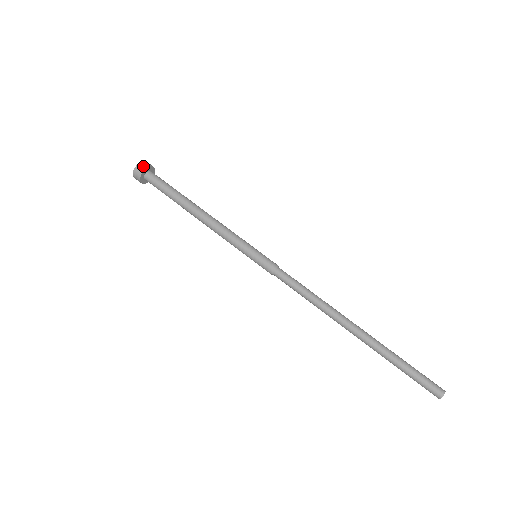
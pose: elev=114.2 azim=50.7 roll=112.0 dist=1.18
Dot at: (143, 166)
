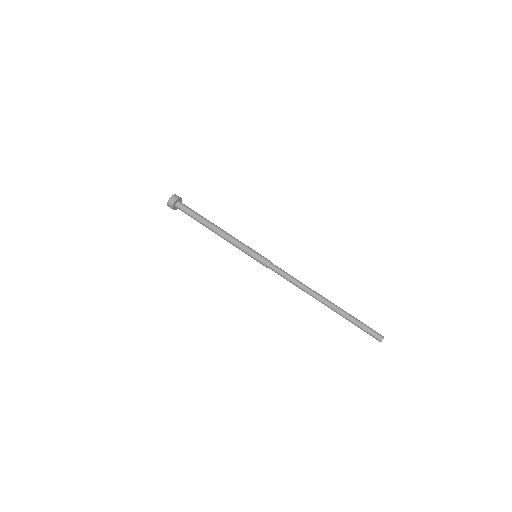
Dot at: (175, 198)
